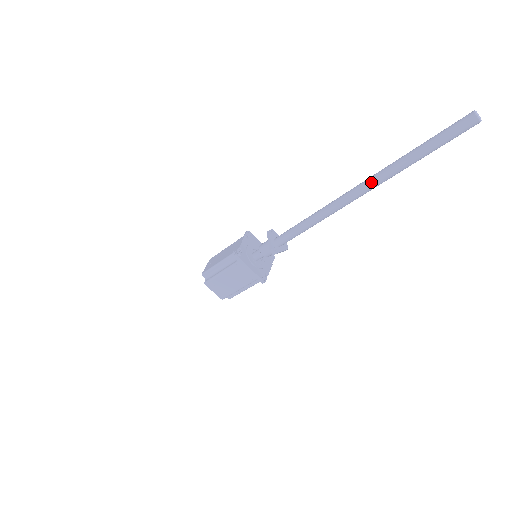
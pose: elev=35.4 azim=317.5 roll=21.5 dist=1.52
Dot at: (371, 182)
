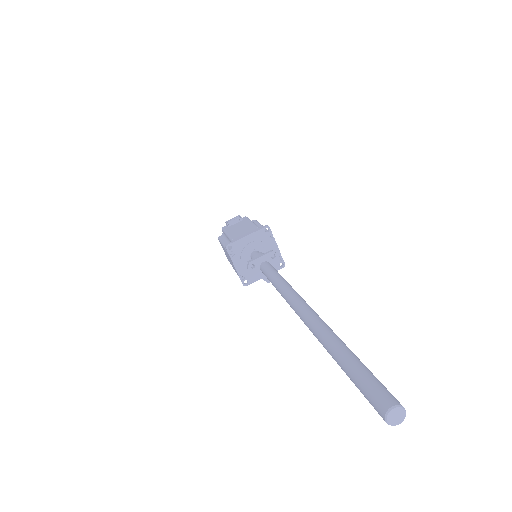
Dot at: occluded
